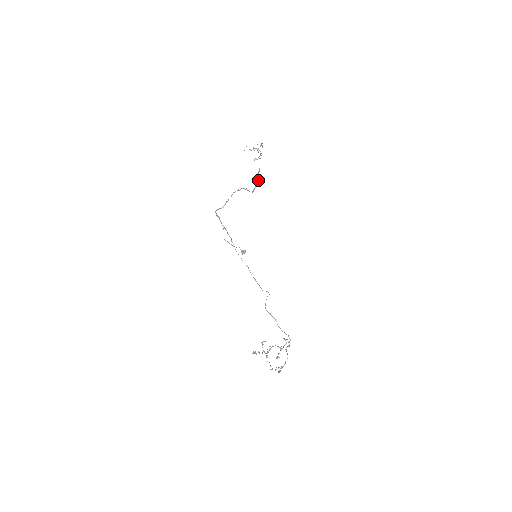
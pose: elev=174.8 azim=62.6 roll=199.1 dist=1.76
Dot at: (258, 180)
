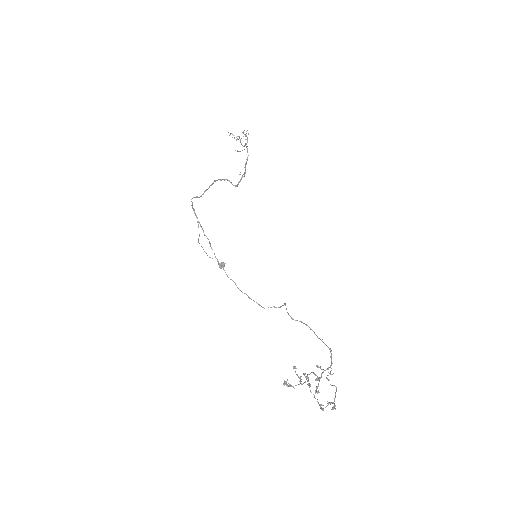
Dot at: (245, 171)
